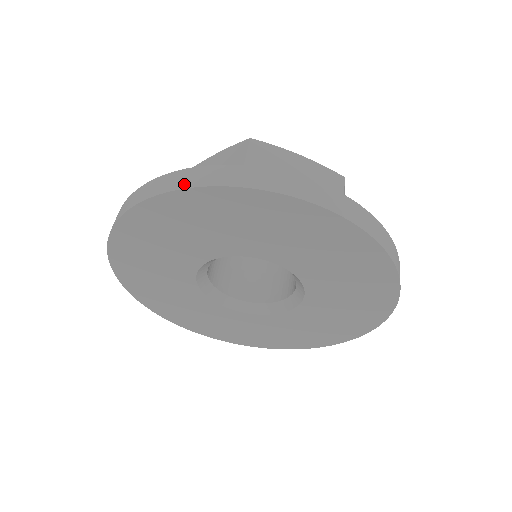
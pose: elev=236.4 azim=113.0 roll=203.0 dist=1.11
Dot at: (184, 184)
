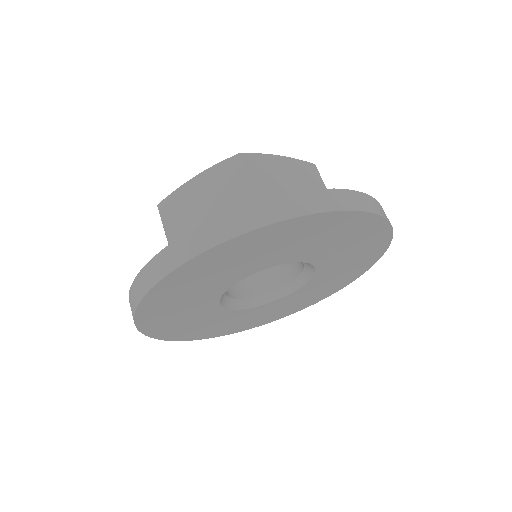
Dot at: (133, 308)
